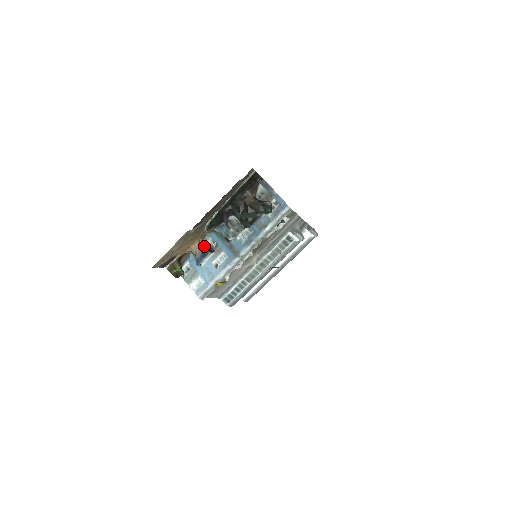
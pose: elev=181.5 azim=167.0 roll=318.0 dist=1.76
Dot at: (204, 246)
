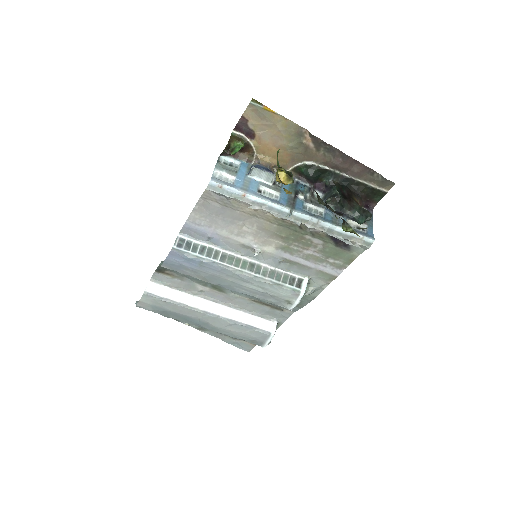
Dot at: occluded
